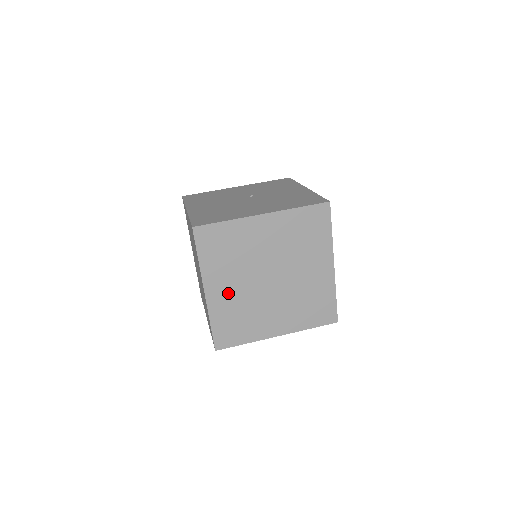
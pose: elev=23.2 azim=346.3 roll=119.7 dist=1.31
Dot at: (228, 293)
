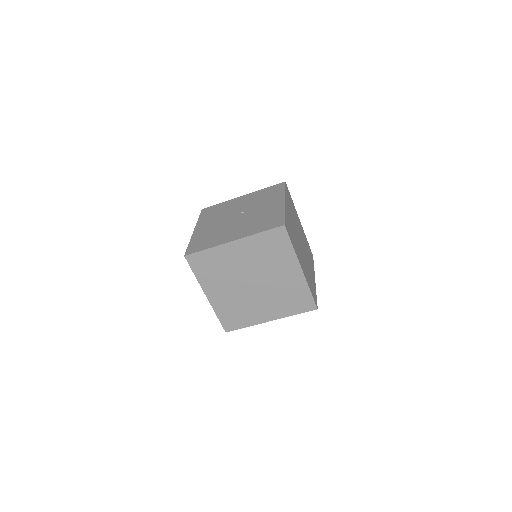
Dot at: (223, 295)
